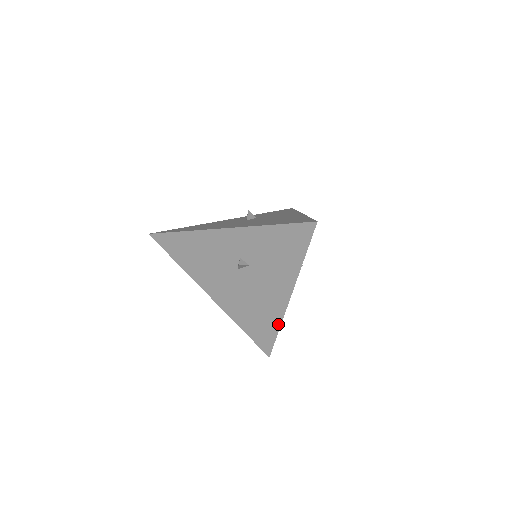
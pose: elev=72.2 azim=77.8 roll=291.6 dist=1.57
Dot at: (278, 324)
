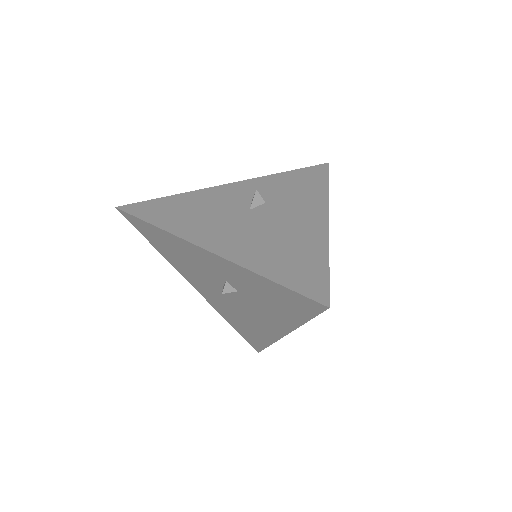
Dot at: (269, 342)
